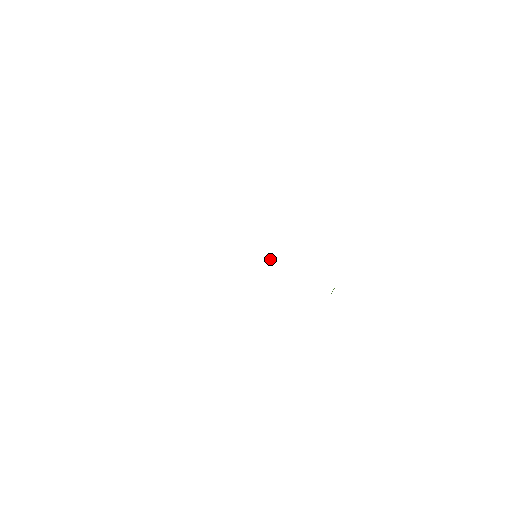
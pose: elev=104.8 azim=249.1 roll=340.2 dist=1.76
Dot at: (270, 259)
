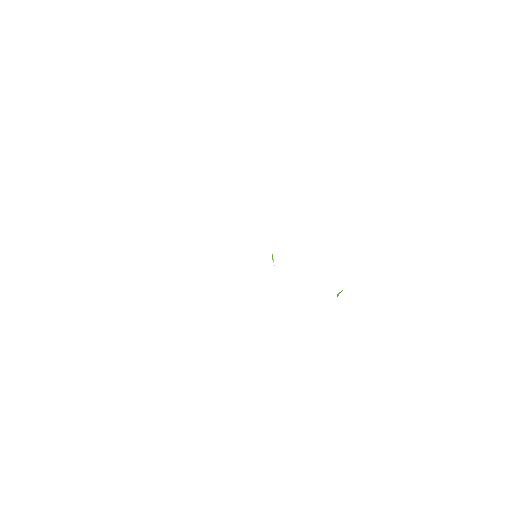
Dot at: (273, 260)
